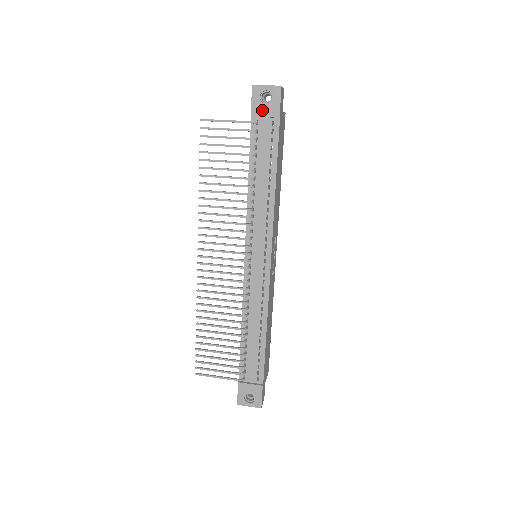
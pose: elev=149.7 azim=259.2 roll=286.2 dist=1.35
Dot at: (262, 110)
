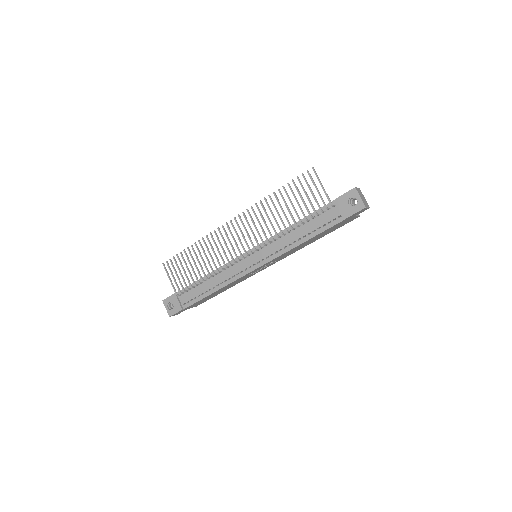
Dot at: (343, 204)
